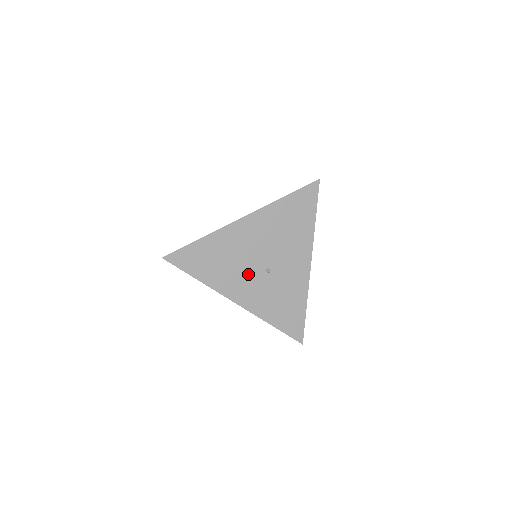
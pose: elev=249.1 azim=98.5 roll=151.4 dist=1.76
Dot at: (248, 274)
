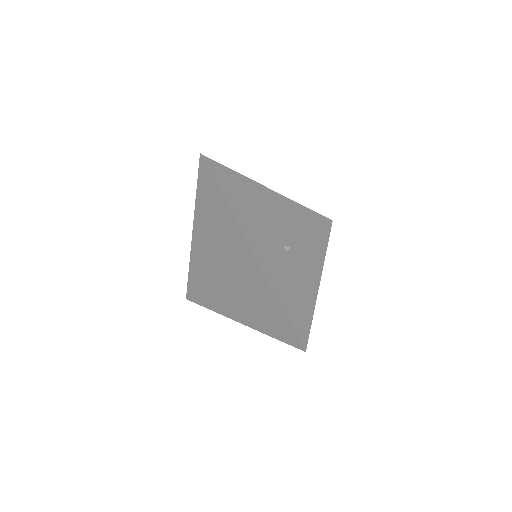
Dot at: (269, 236)
